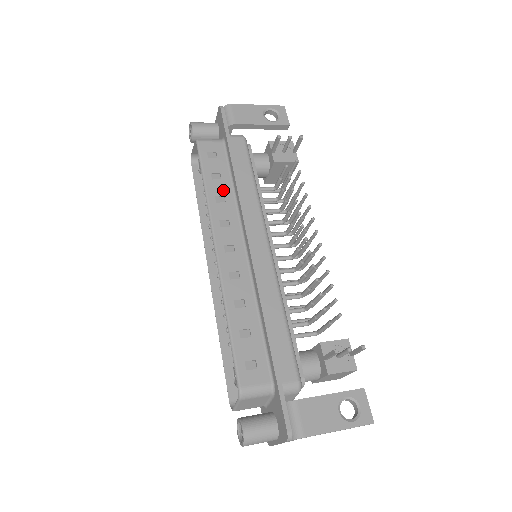
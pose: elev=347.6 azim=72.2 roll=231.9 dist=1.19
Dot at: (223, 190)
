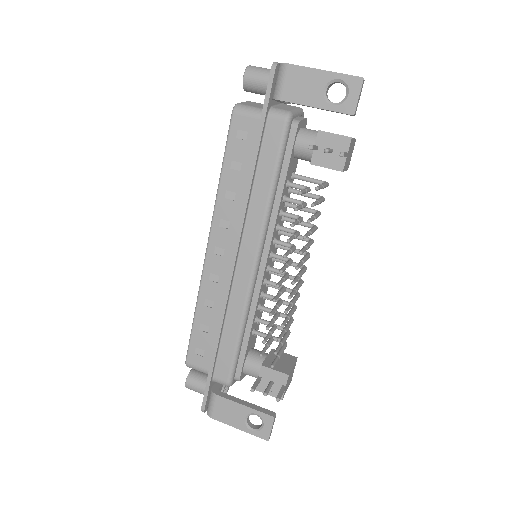
Dot at: (237, 185)
